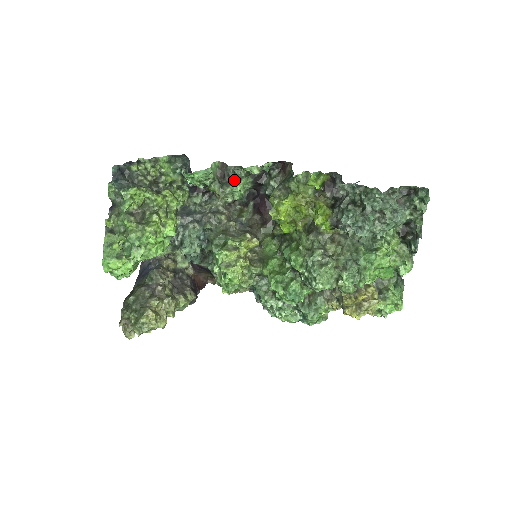
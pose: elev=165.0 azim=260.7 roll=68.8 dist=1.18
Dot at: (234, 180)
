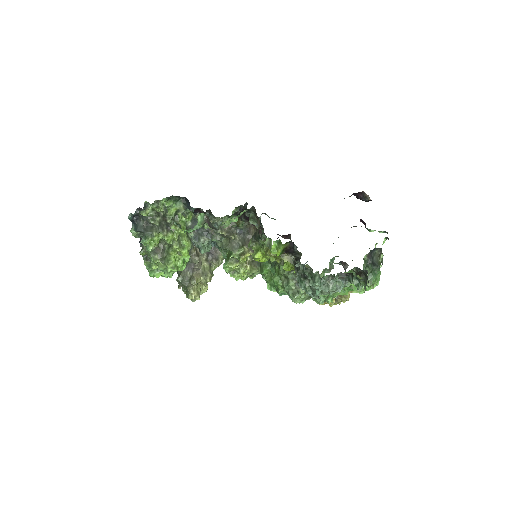
Dot at: occluded
